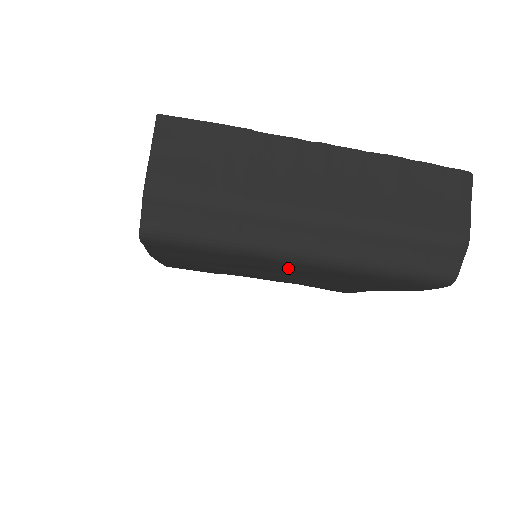
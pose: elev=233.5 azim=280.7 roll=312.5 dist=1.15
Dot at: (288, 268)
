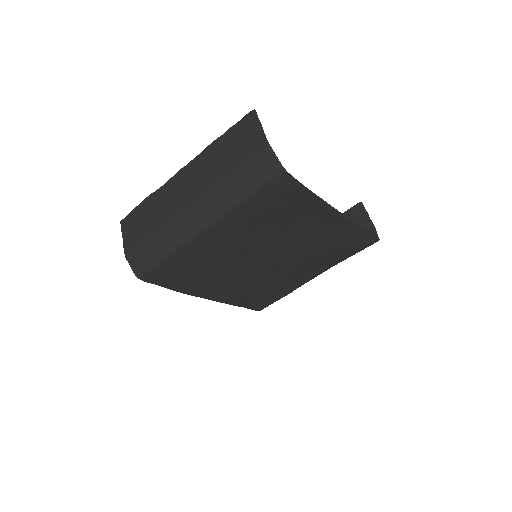
Dot at: (223, 241)
